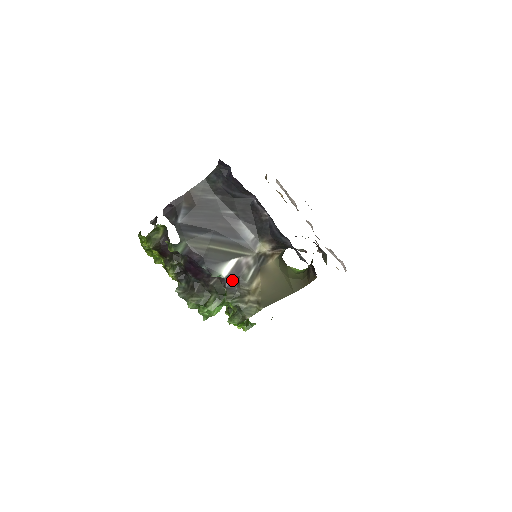
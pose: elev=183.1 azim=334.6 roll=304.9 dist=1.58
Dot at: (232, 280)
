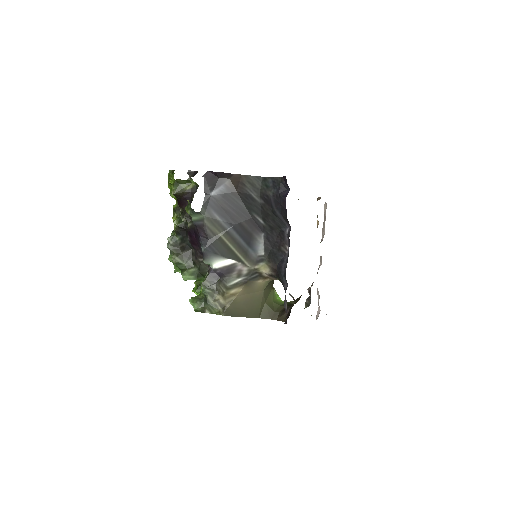
Dot at: (218, 274)
